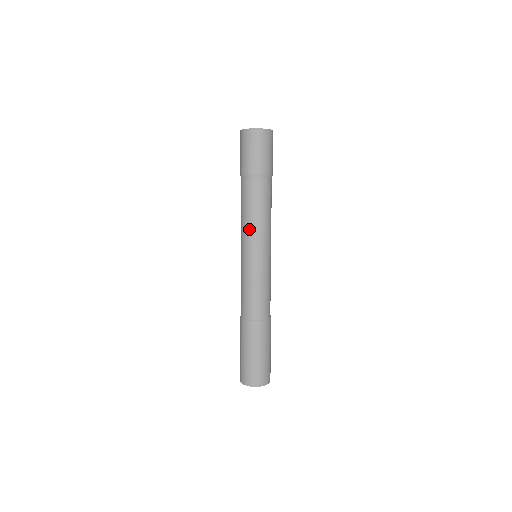
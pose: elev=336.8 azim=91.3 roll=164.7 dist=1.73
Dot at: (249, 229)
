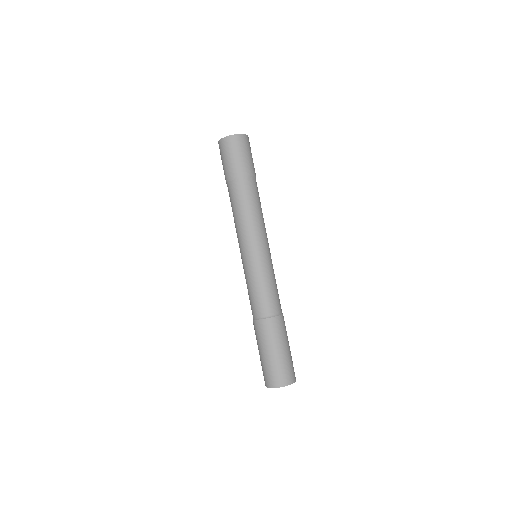
Dot at: (239, 231)
